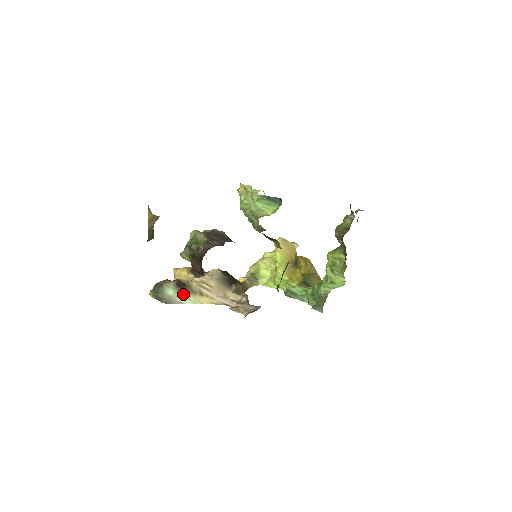
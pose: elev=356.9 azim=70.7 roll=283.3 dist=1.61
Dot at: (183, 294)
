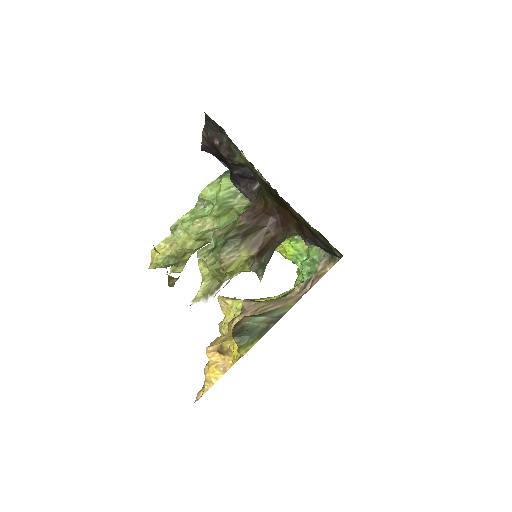
Dot at: (270, 314)
